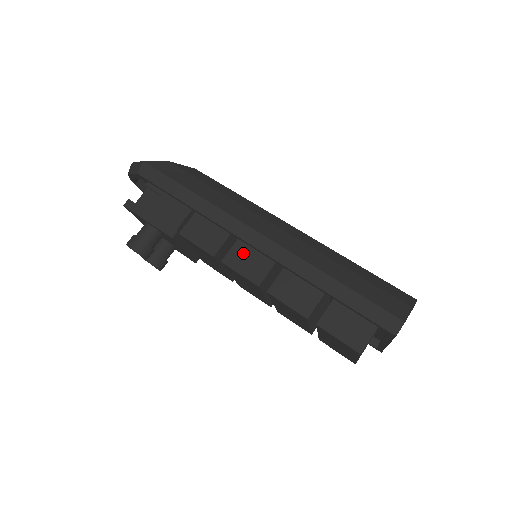
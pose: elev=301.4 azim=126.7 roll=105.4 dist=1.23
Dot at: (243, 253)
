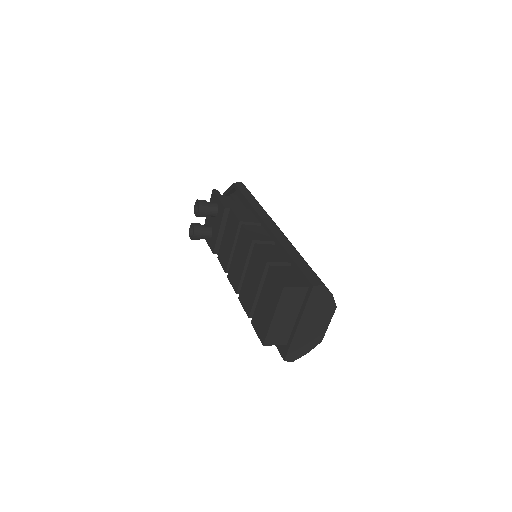
Dot at: (257, 229)
